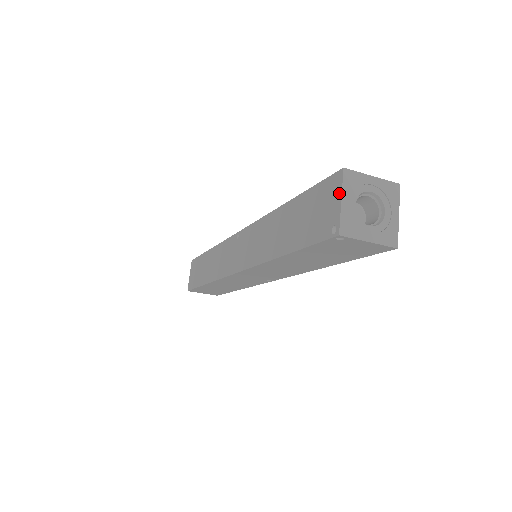
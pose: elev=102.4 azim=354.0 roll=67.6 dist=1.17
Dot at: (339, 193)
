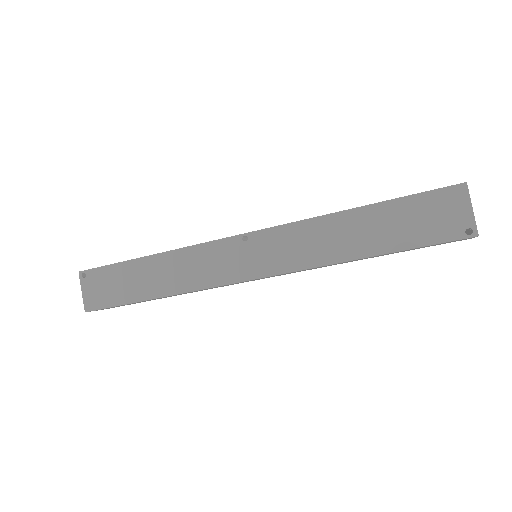
Dot at: (468, 202)
